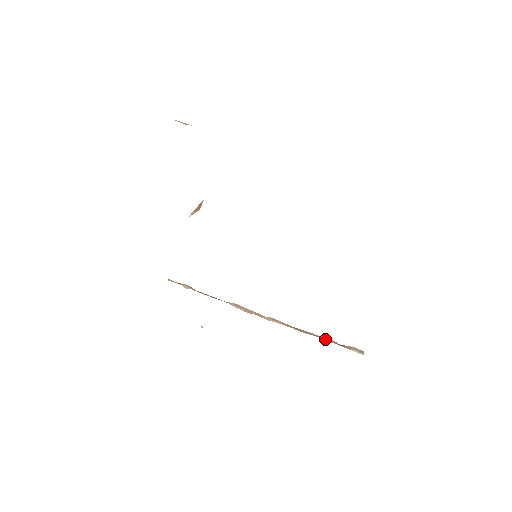
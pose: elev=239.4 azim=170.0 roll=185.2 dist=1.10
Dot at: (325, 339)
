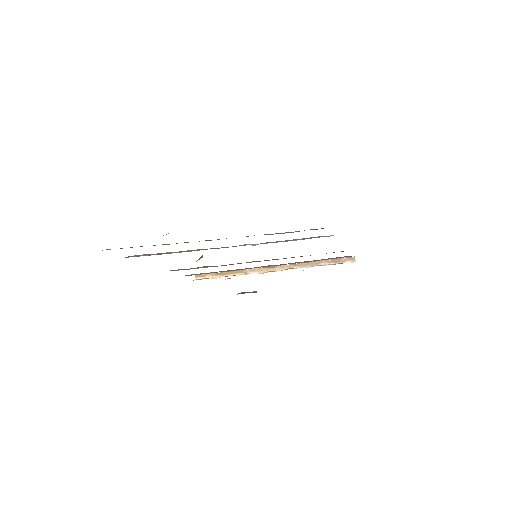
Dot at: (324, 264)
